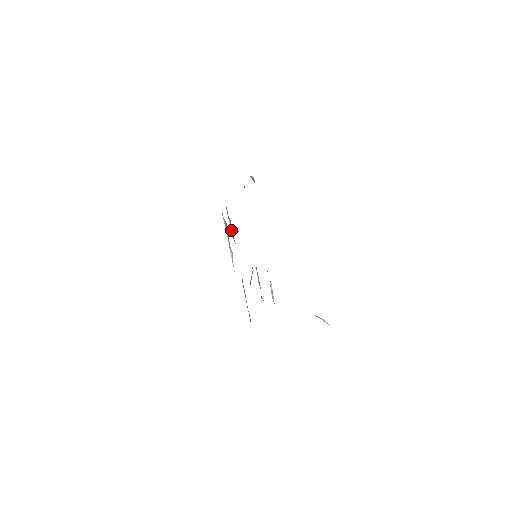
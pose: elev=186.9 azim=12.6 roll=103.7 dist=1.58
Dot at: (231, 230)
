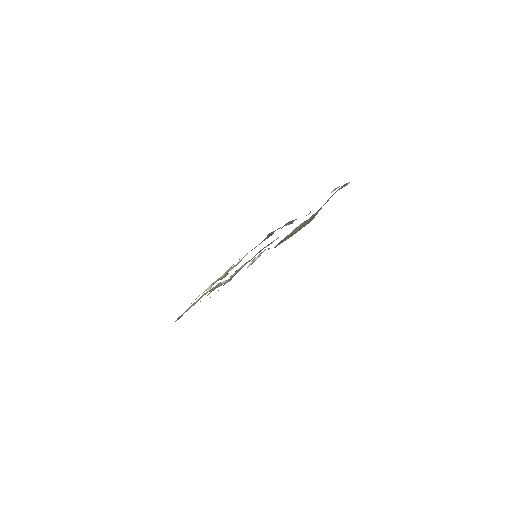
Dot at: (236, 264)
